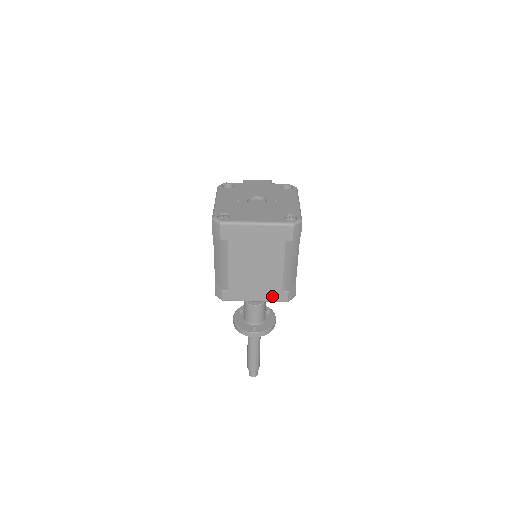
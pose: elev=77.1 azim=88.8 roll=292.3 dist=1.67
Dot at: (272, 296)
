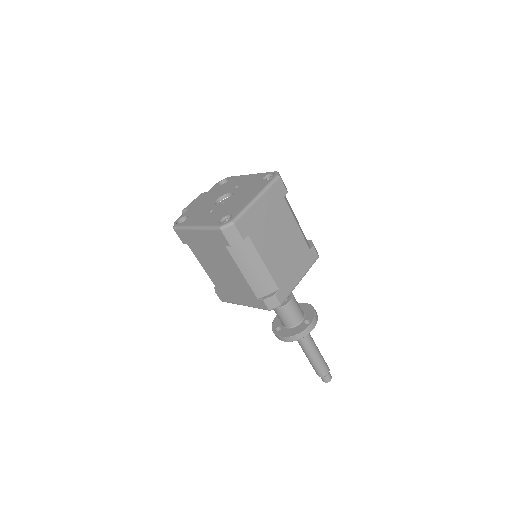
Dot at: (307, 262)
